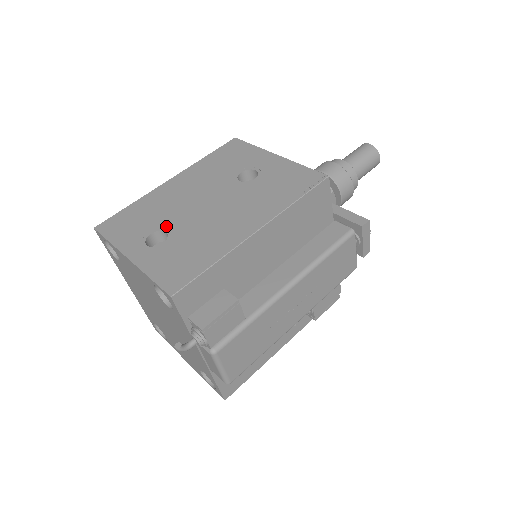
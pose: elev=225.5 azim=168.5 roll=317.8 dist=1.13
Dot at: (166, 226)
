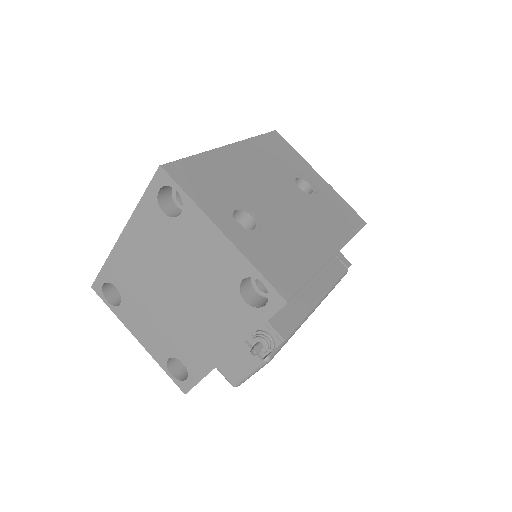
Dot at: (249, 208)
